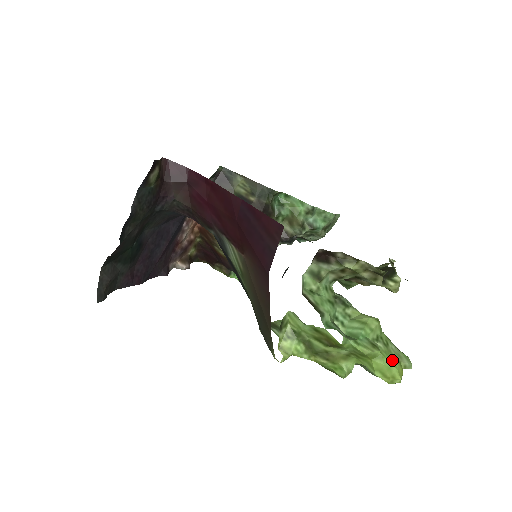
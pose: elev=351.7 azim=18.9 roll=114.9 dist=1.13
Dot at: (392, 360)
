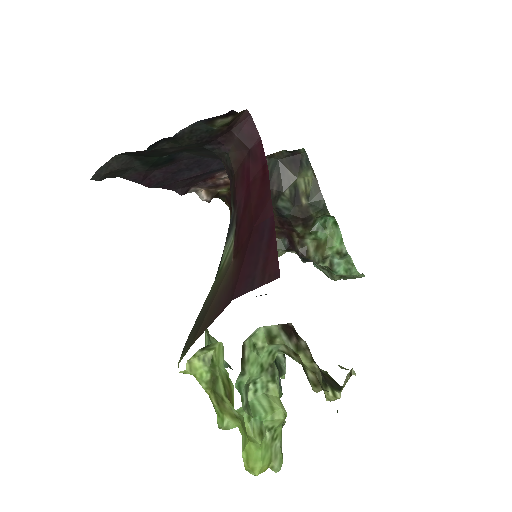
Dot at: (265, 455)
